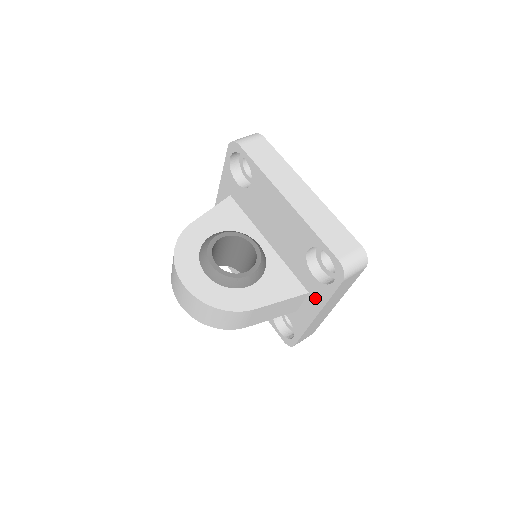
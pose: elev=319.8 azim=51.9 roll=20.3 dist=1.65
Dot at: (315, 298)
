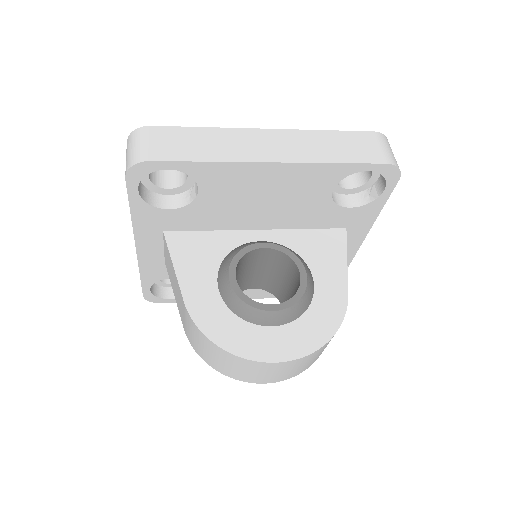
Dot at: (358, 226)
